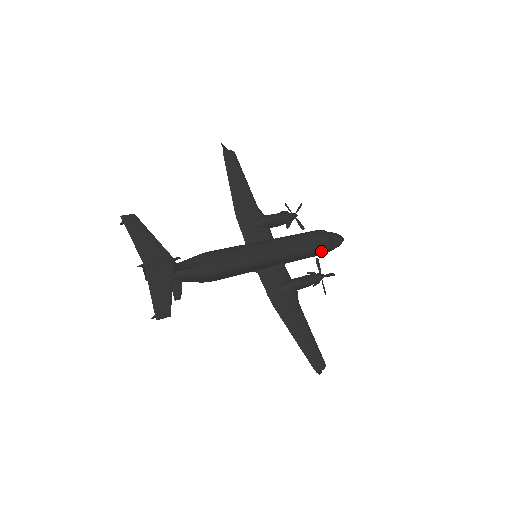
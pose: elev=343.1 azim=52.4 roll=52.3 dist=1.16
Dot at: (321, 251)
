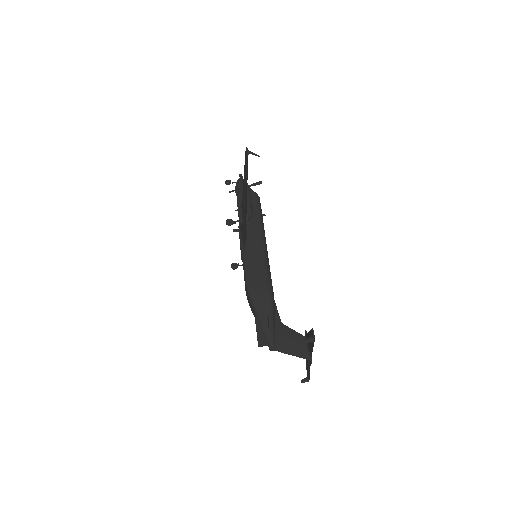
Dot at: occluded
